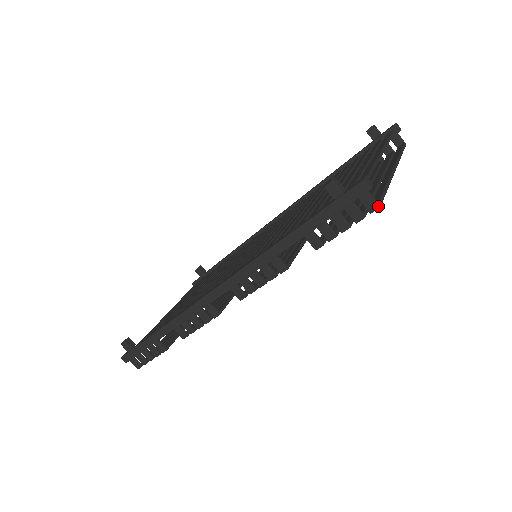
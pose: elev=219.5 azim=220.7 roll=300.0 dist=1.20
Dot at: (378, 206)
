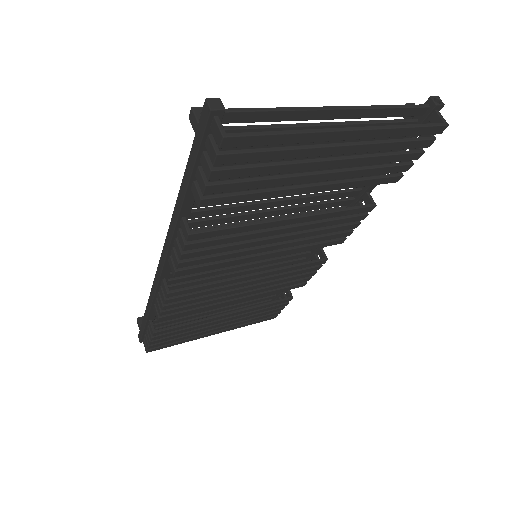
Dot at: (221, 135)
